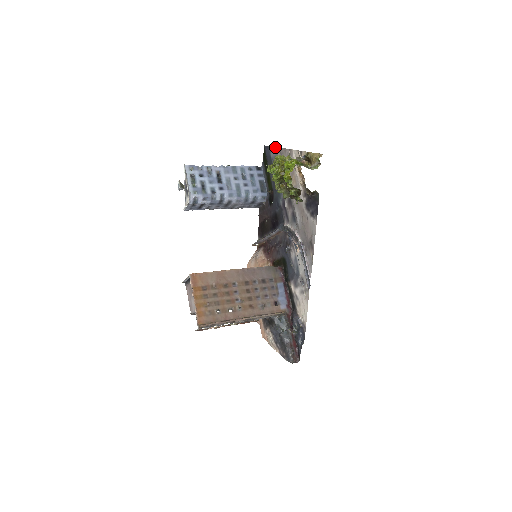
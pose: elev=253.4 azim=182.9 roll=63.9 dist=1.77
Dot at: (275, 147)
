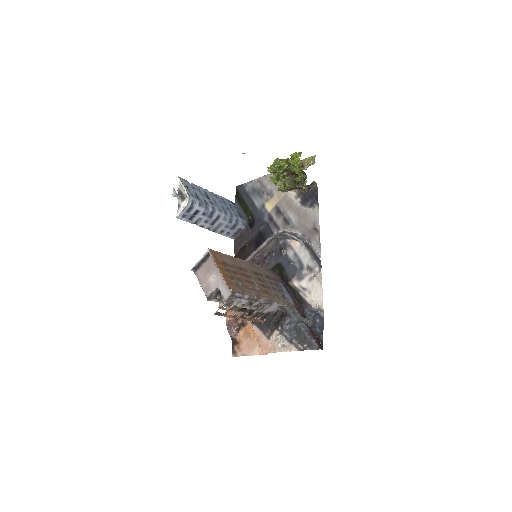
Dot at: (252, 180)
